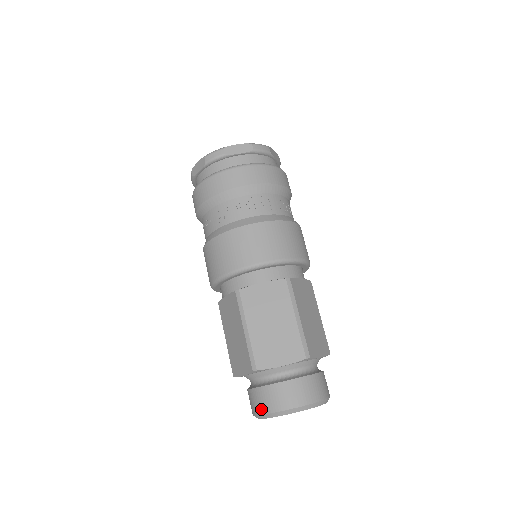
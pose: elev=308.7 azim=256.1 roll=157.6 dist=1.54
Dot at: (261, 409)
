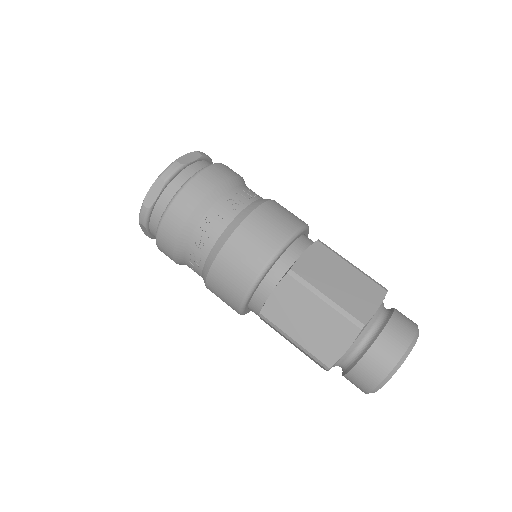
Dot at: (363, 390)
